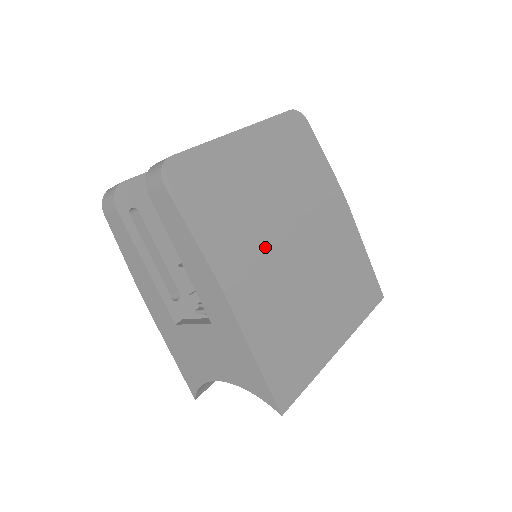
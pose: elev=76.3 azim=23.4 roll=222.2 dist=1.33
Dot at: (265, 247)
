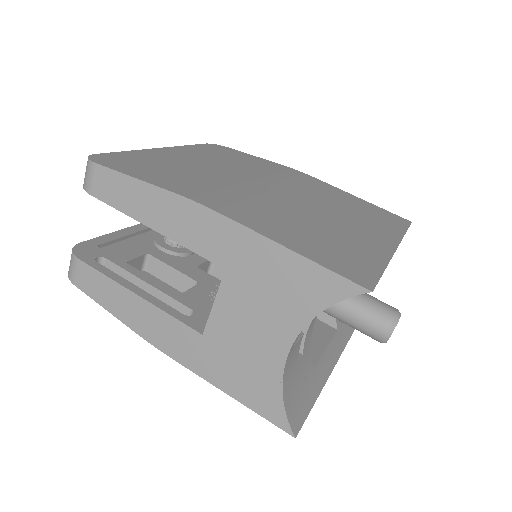
Dot at: (235, 188)
